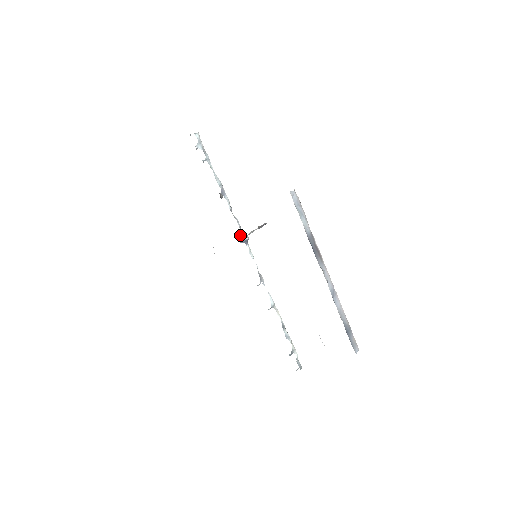
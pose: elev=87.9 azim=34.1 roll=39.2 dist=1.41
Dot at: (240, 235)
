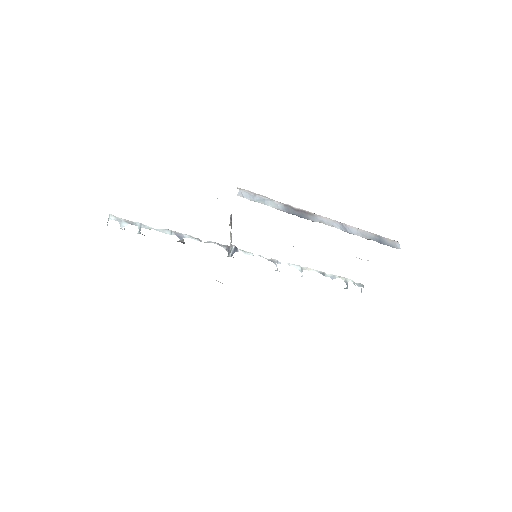
Dot at: occluded
